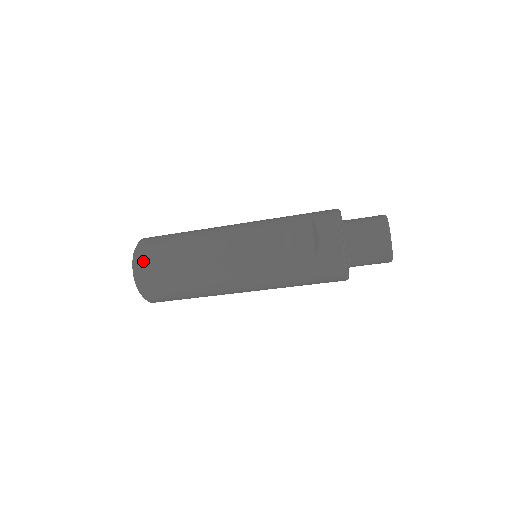
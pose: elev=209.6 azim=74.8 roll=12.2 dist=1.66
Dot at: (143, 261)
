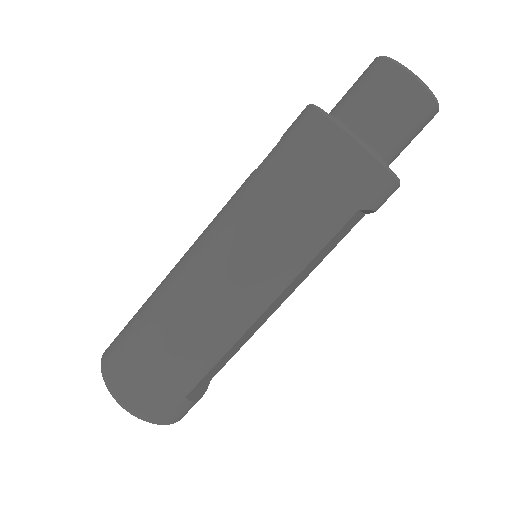
Dot at: occluded
